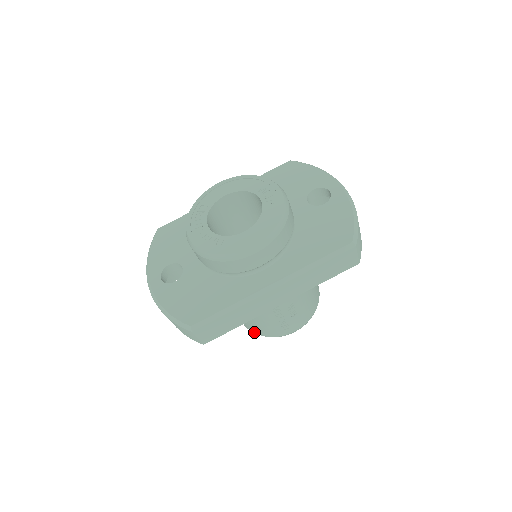
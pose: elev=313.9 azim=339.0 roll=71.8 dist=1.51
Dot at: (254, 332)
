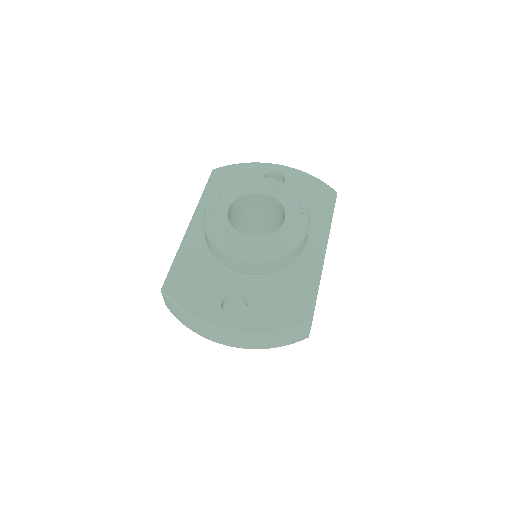
Dot at: occluded
